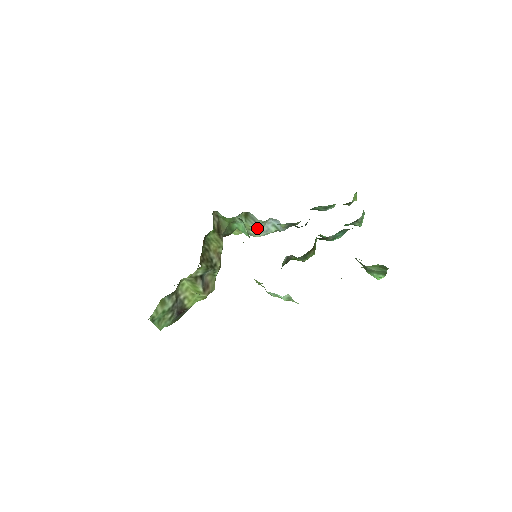
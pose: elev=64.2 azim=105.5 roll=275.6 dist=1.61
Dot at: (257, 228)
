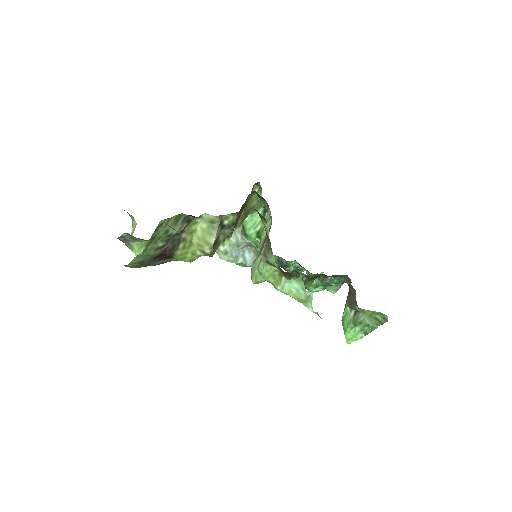
Dot at: (231, 247)
